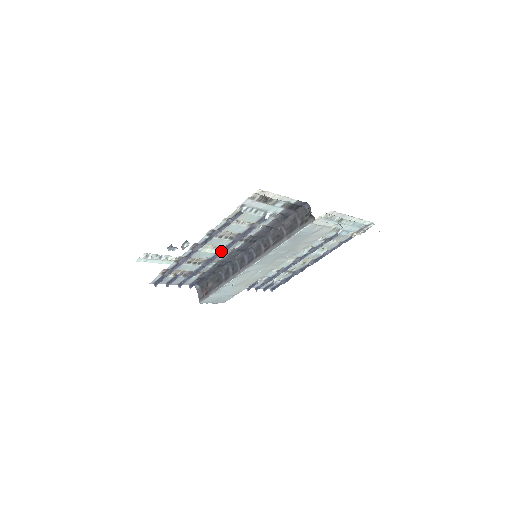
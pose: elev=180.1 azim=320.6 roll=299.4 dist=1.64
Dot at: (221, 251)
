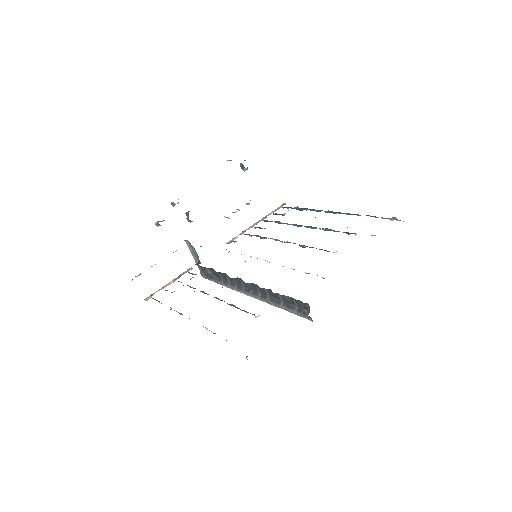
Dot at: occluded
